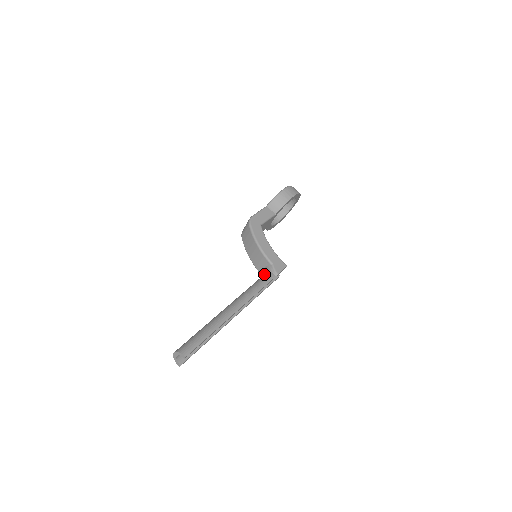
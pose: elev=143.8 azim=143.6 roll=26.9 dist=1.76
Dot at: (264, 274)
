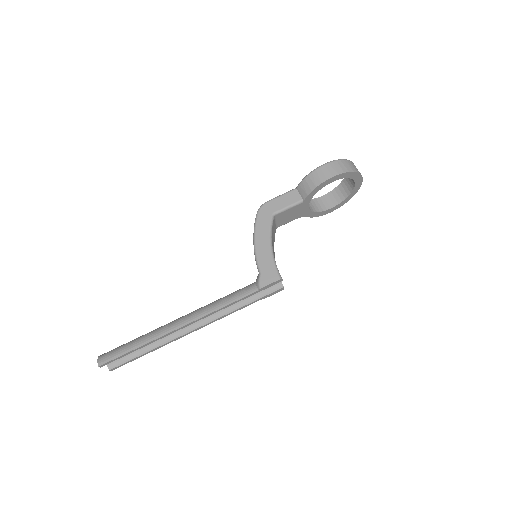
Dot at: occluded
